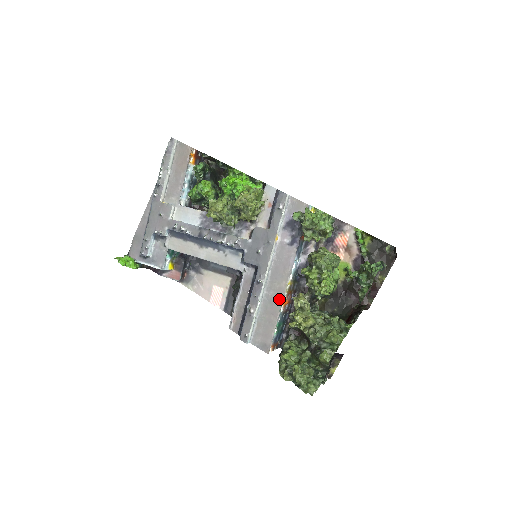
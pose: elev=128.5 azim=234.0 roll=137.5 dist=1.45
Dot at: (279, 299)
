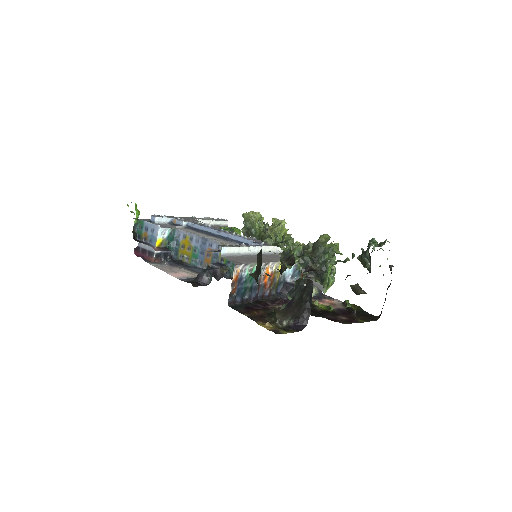
Dot at: (270, 260)
